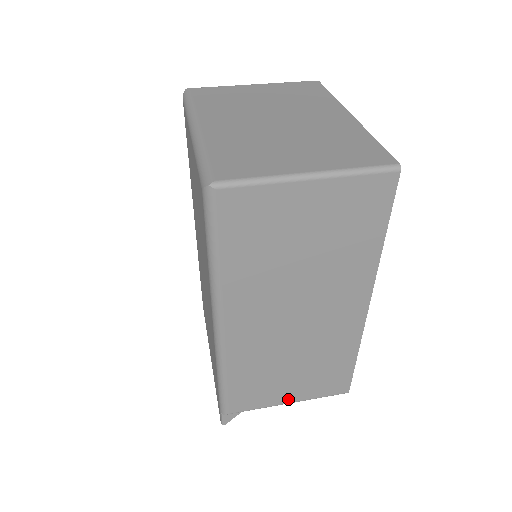
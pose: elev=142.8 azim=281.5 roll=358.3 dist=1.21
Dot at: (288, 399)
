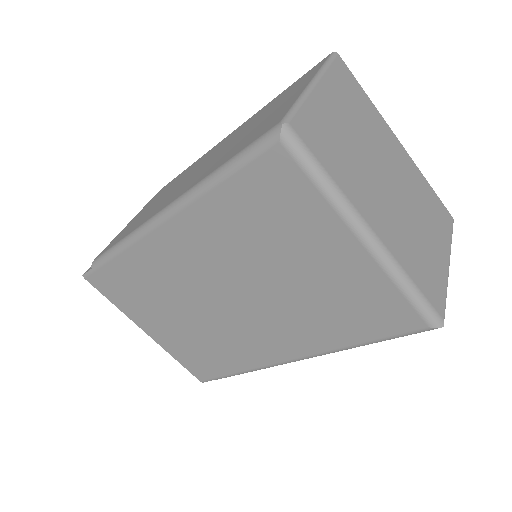
Dot at: occluded
